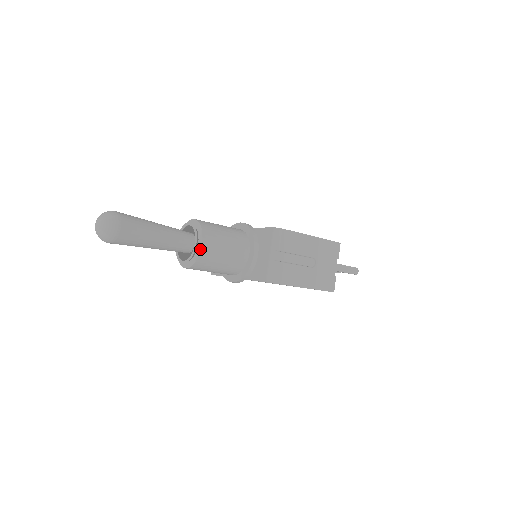
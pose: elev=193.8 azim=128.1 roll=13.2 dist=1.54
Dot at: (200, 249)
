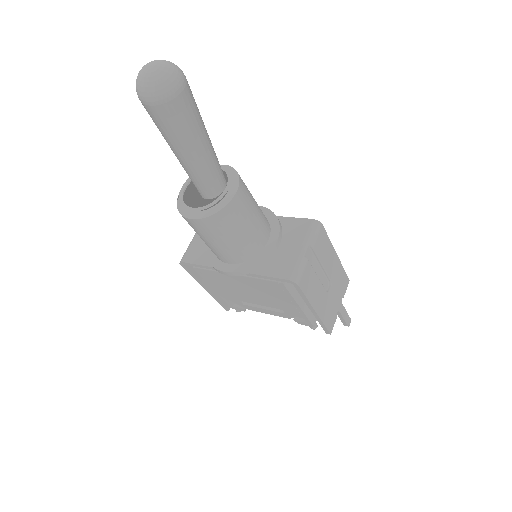
Dot at: (231, 198)
